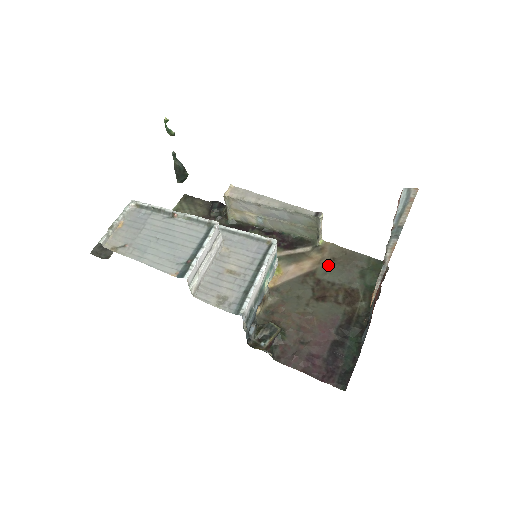
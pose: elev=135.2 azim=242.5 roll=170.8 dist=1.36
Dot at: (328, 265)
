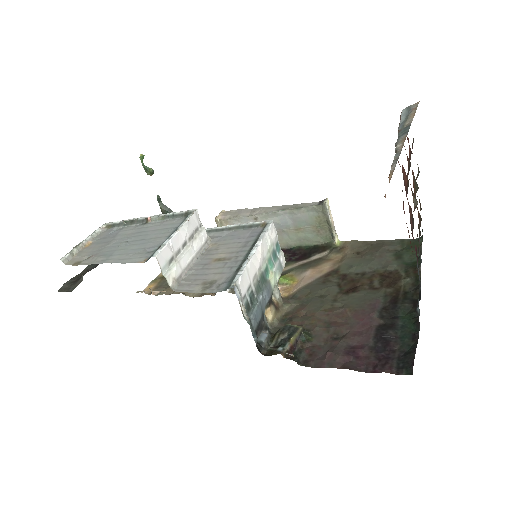
Dot at: (352, 259)
